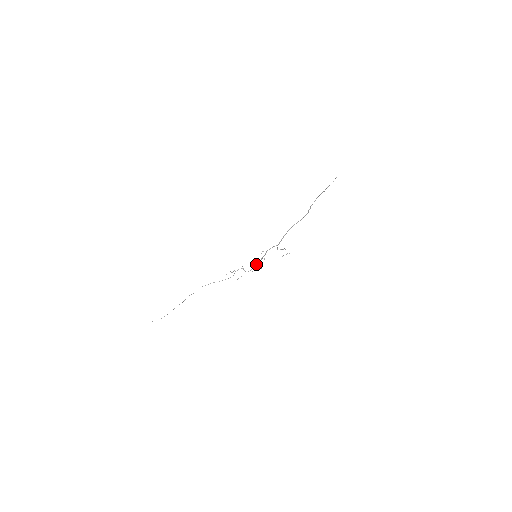
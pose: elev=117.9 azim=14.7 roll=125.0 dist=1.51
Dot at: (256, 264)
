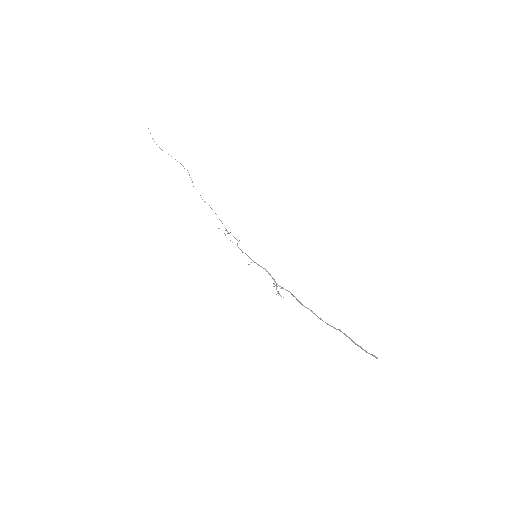
Dot at: occluded
